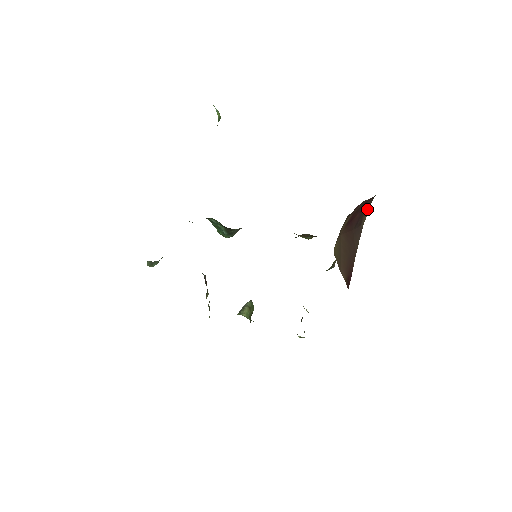
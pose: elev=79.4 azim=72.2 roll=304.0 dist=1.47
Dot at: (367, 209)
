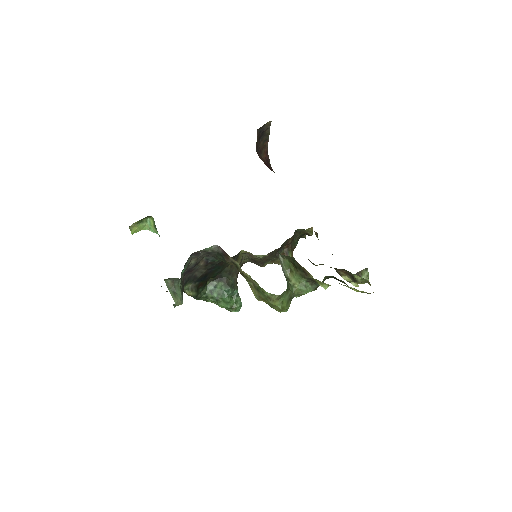
Dot at: occluded
